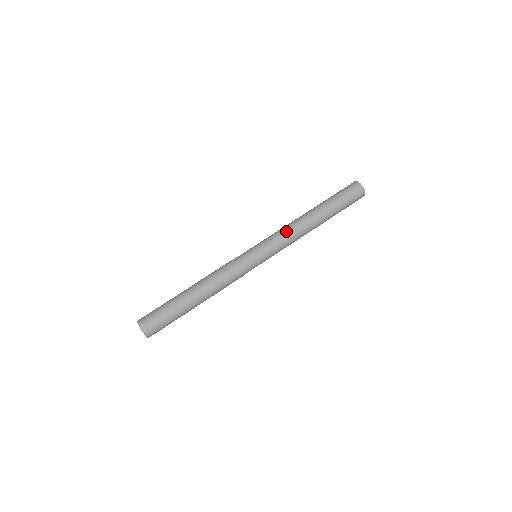
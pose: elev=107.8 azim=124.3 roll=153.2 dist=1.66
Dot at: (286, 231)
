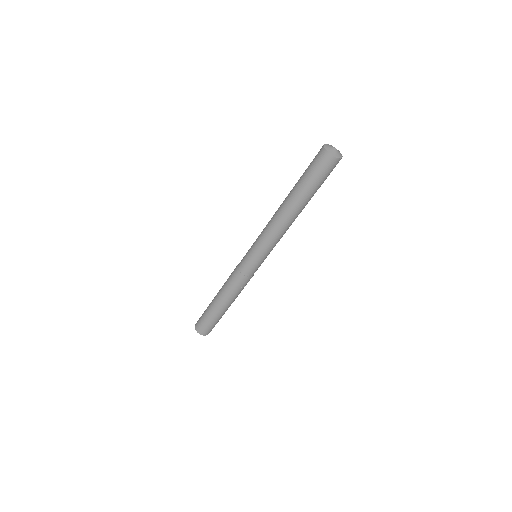
Dot at: (281, 237)
